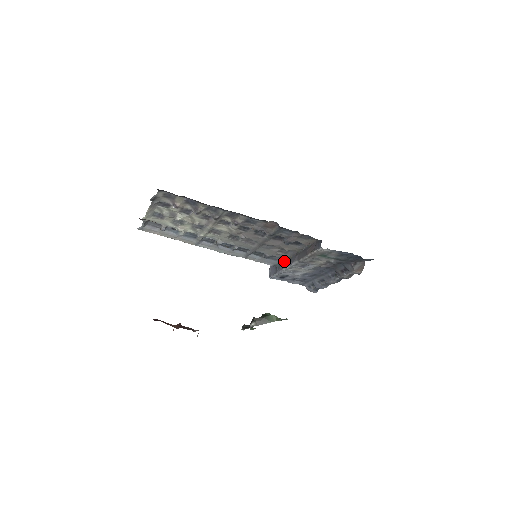
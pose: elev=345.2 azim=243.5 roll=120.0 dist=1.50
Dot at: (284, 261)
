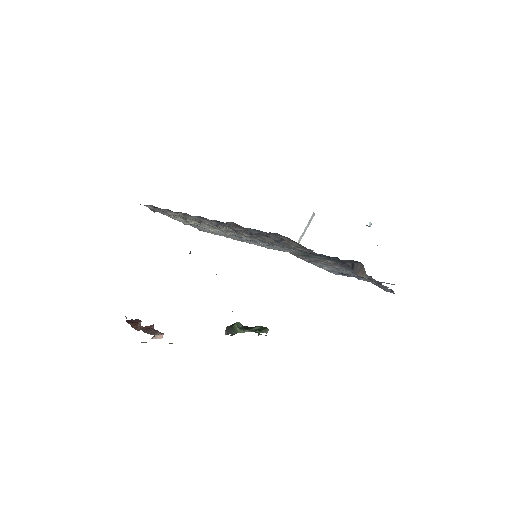
Dot at: occluded
